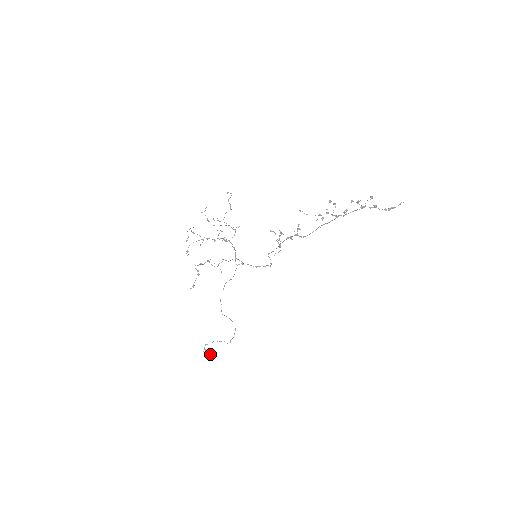
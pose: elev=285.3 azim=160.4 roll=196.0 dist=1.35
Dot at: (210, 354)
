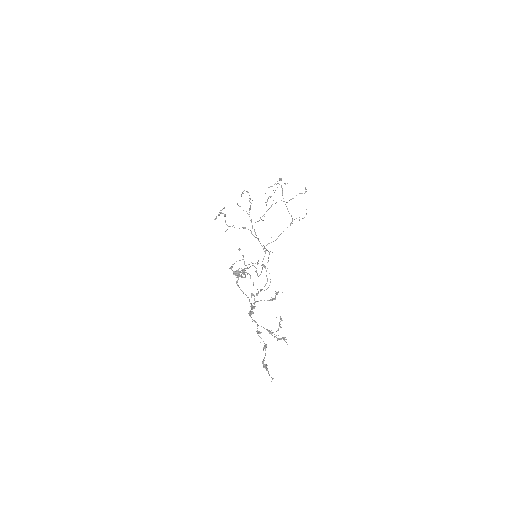
Dot at: occluded
